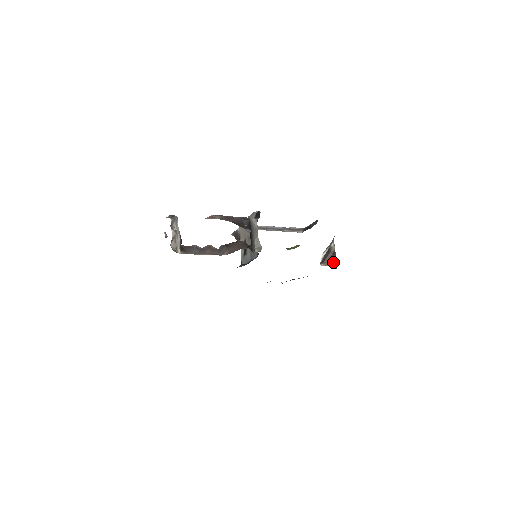
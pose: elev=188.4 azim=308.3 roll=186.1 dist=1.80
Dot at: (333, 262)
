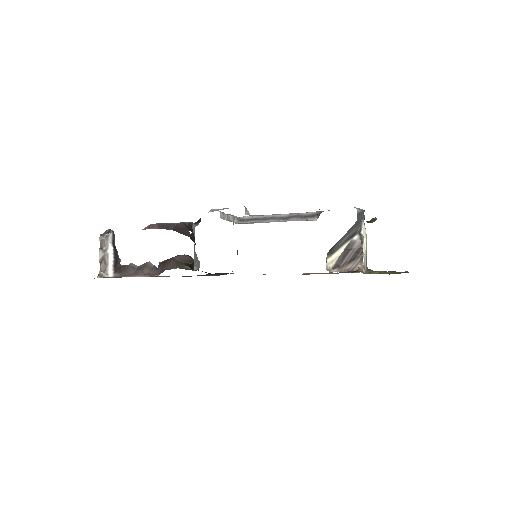
Dot at: (355, 265)
